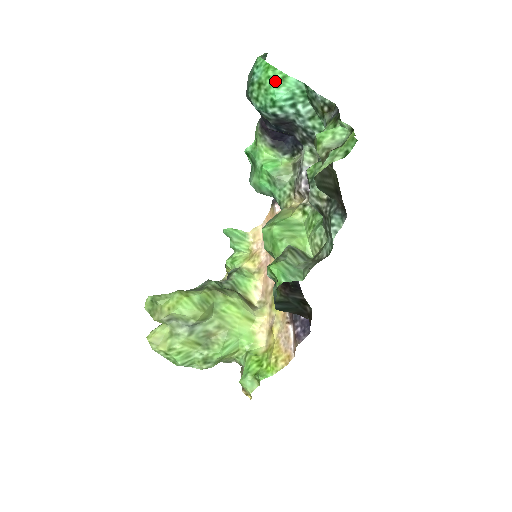
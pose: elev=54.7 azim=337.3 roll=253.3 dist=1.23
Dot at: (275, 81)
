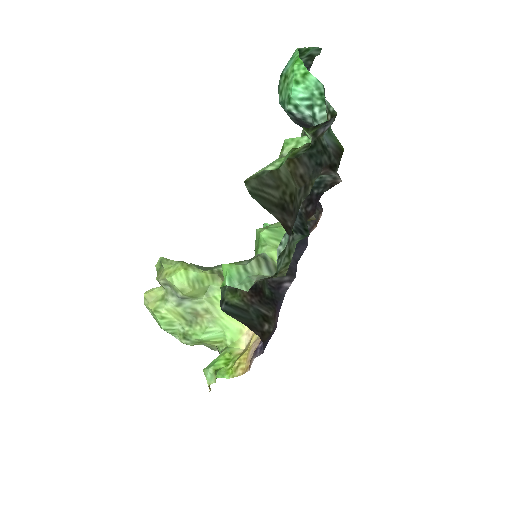
Dot at: (296, 76)
